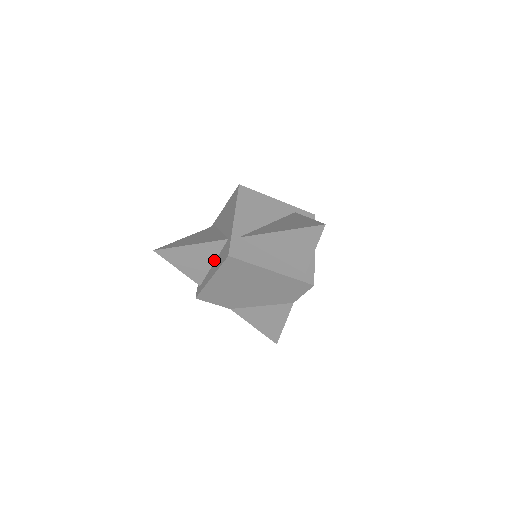
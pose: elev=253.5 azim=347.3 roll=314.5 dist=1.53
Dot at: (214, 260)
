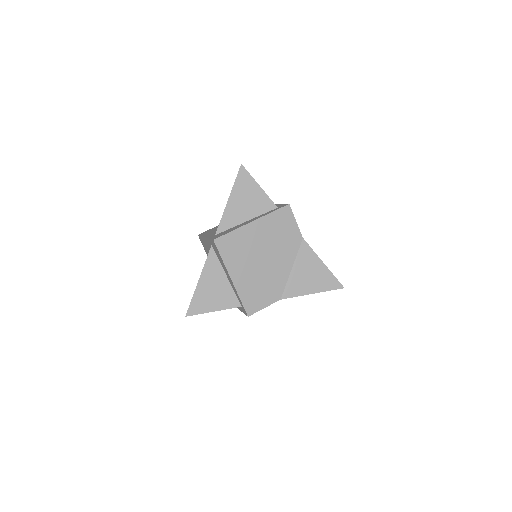
Dot at: (224, 272)
